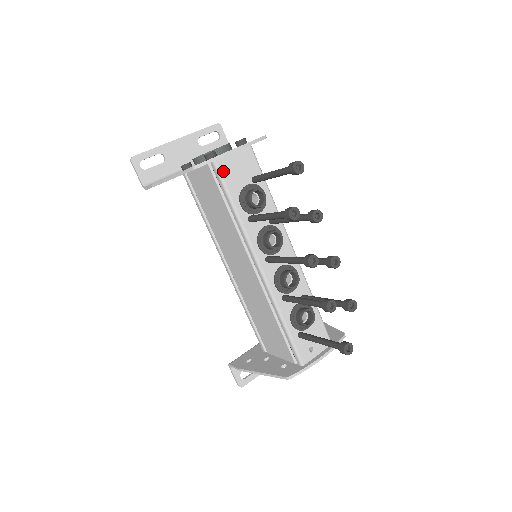
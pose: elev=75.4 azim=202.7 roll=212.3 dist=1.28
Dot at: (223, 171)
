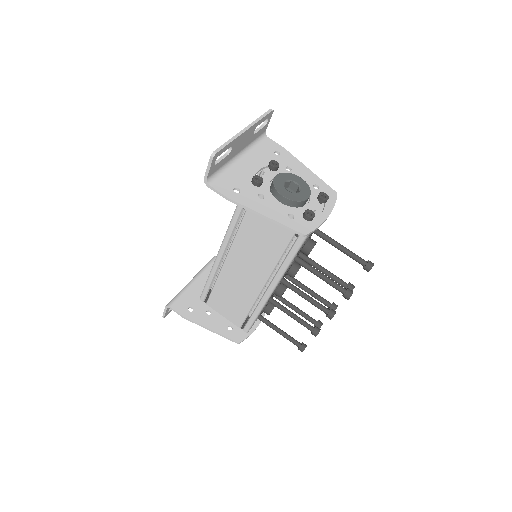
Dot at: occluded
